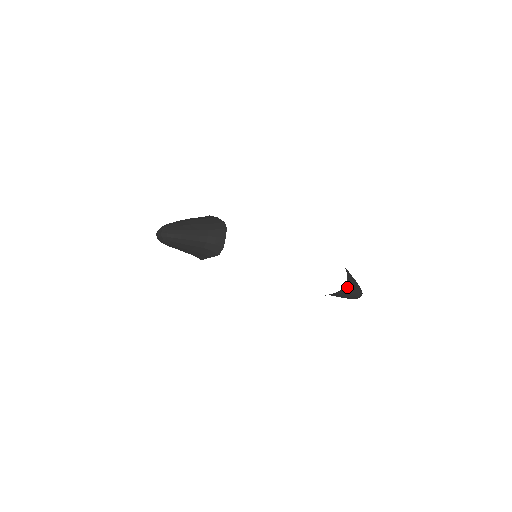
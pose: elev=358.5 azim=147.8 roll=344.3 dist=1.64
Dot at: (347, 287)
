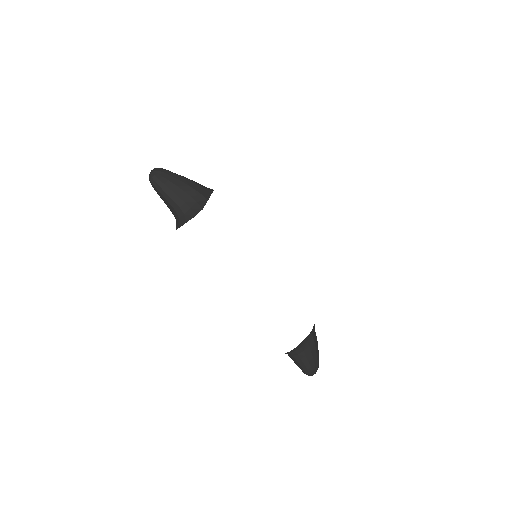
Dot at: (294, 356)
